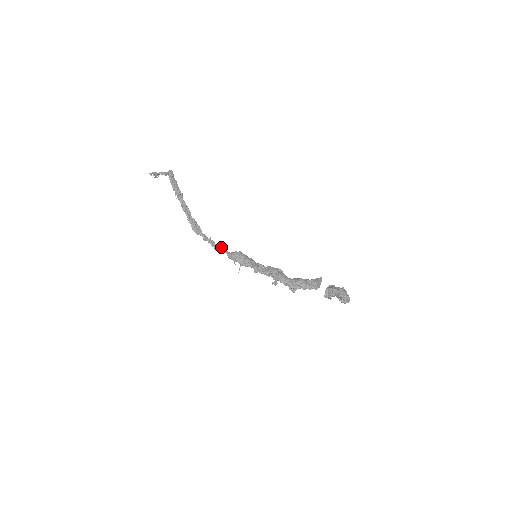
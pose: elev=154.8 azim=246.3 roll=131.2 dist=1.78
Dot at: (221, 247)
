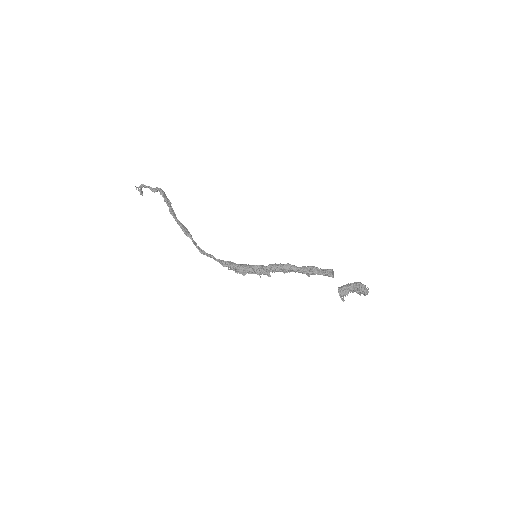
Dot at: (211, 256)
